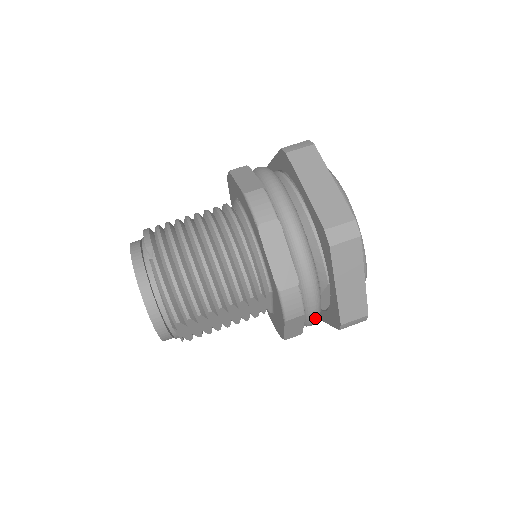
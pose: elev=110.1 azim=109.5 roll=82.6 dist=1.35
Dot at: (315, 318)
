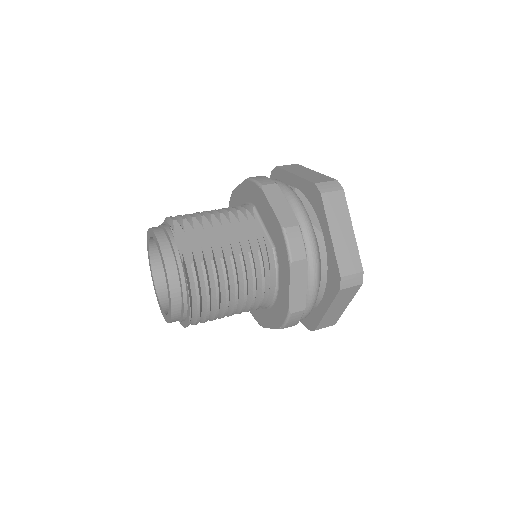
Dot at: (295, 198)
